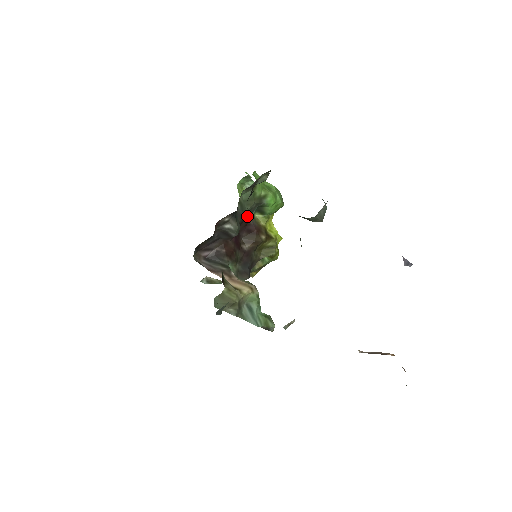
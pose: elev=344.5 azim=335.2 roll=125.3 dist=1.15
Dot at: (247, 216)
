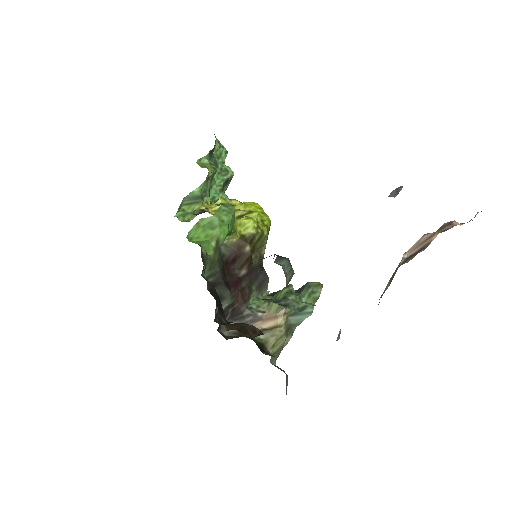
Dot at: (221, 263)
